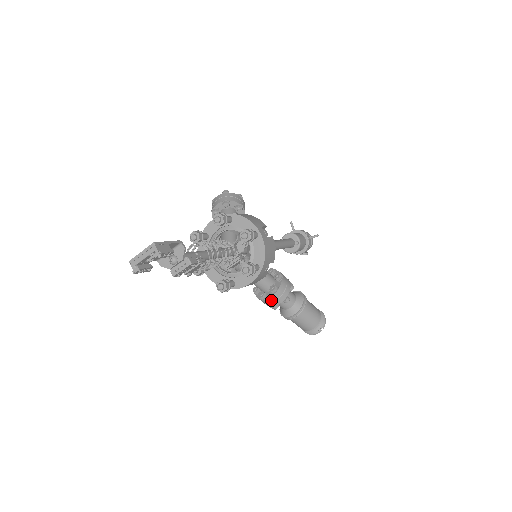
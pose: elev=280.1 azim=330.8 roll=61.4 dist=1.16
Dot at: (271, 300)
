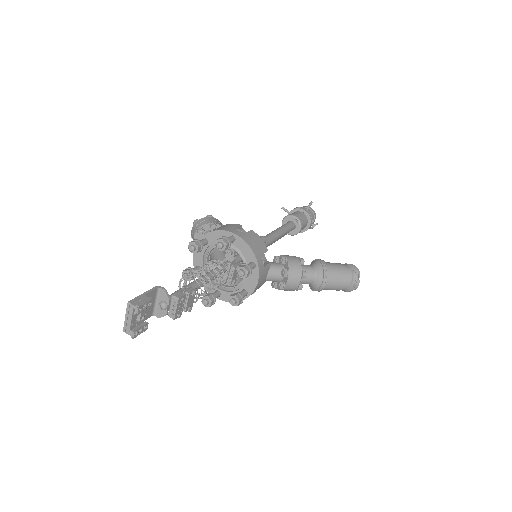
Dot at: (290, 284)
